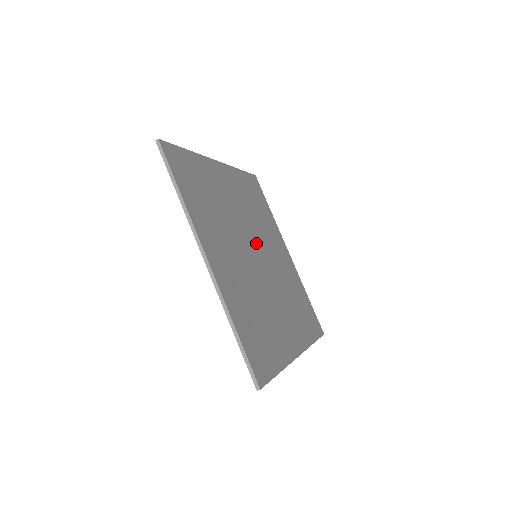
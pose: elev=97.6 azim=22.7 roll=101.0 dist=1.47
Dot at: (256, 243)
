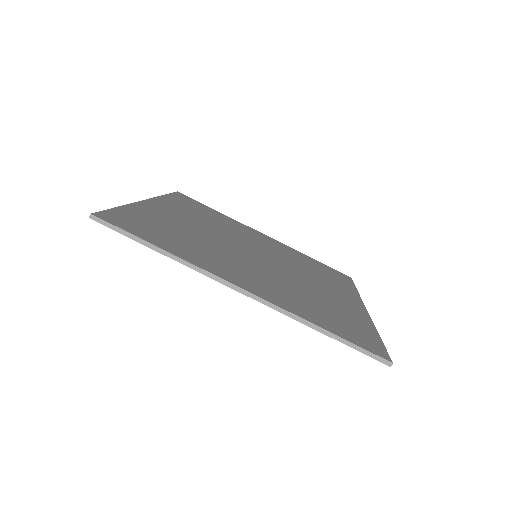
Dot at: (244, 245)
